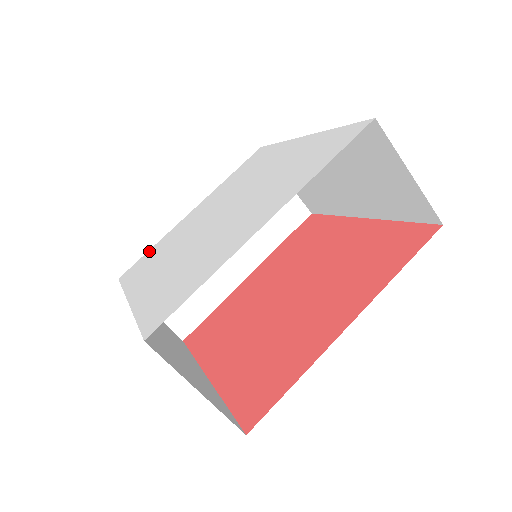
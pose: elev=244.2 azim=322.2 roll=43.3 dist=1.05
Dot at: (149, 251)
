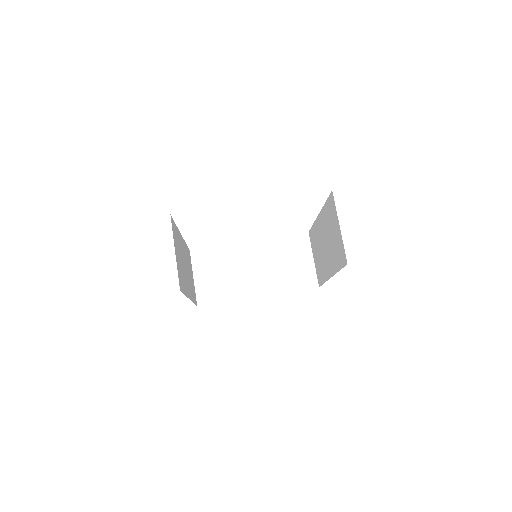
Dot at: occluded
